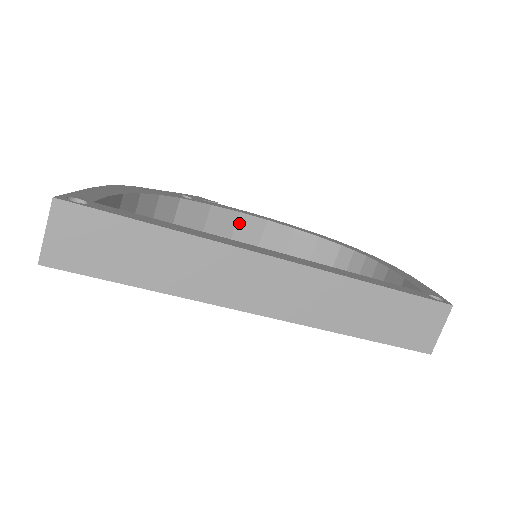
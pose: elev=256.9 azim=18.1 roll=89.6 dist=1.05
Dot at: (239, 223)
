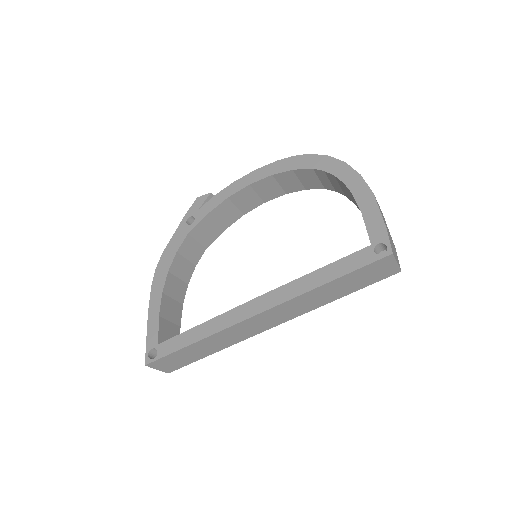
Dot at: (234, 201)
